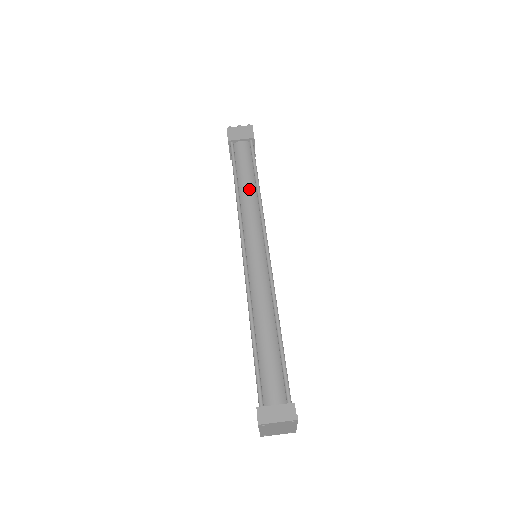
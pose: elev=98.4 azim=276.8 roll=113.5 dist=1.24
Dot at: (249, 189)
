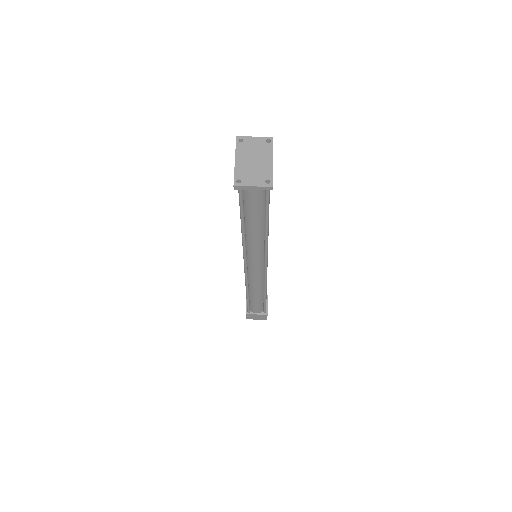
Dot at: occluded
